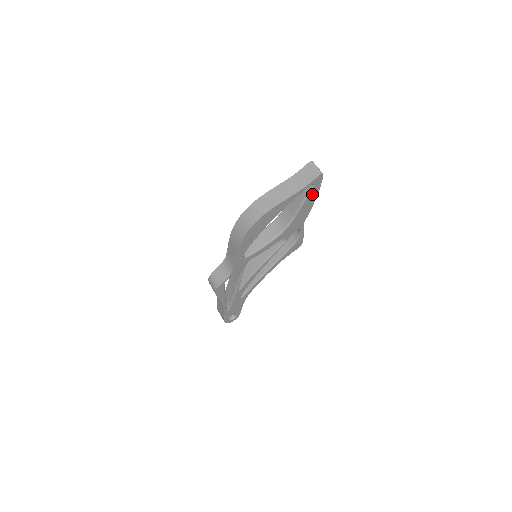
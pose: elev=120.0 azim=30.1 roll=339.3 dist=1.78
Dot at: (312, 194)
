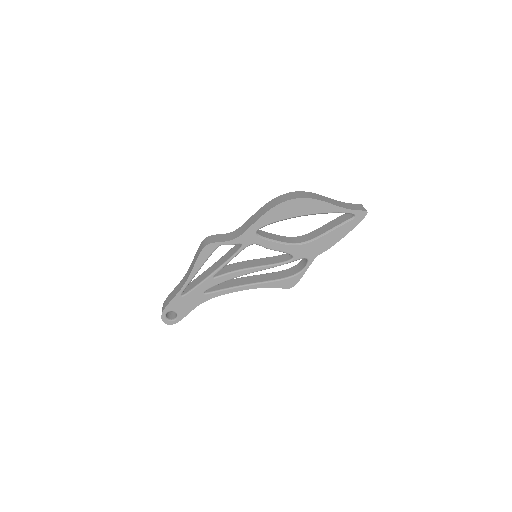
Dot at: (346, 227)
